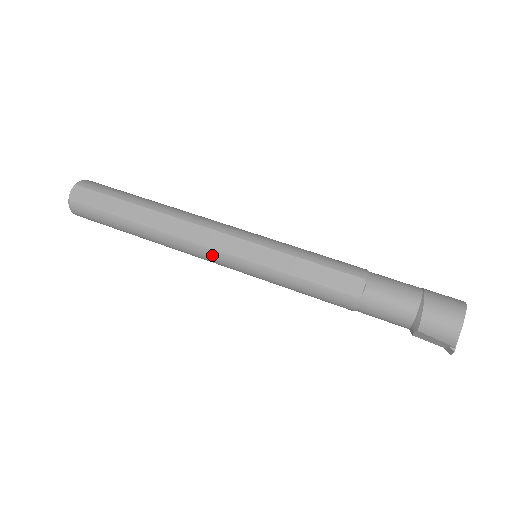
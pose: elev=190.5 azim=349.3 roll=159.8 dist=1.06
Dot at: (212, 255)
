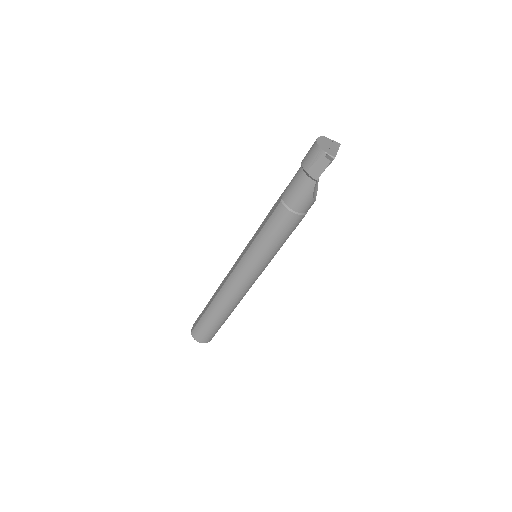
Dot at: (234, 276)
